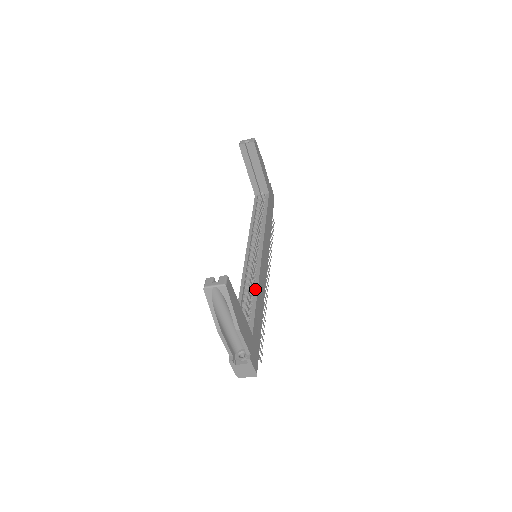
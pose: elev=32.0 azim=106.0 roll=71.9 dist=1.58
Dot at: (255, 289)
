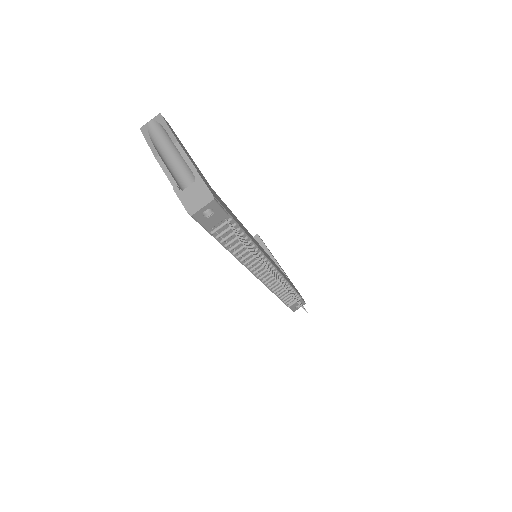
Dot at: occluded
